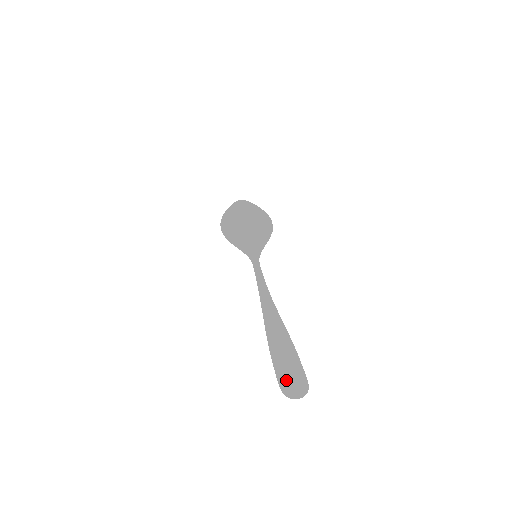
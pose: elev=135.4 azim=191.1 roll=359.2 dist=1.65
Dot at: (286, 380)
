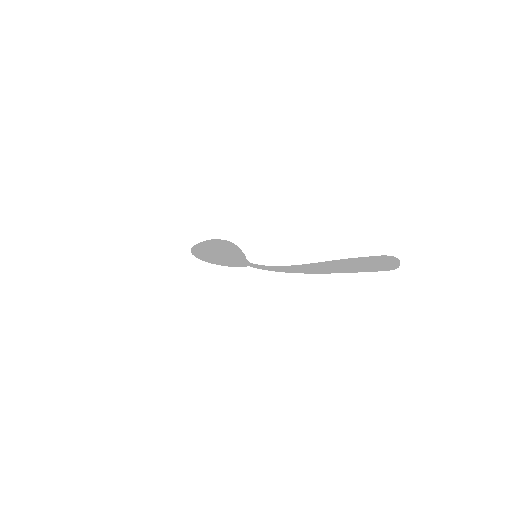
Dot at: occluded
